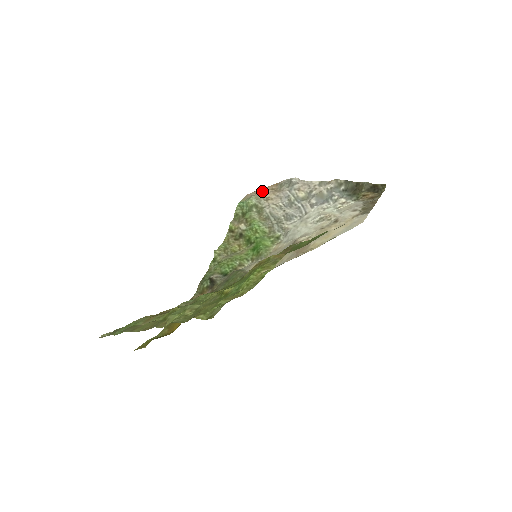
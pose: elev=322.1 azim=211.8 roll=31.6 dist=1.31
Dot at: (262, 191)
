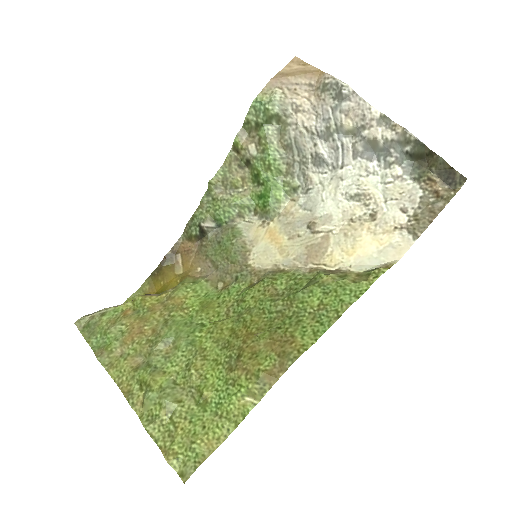
Dot at: (294, 83)
